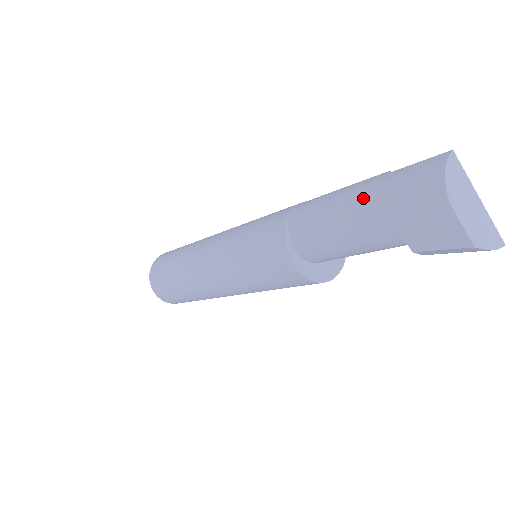
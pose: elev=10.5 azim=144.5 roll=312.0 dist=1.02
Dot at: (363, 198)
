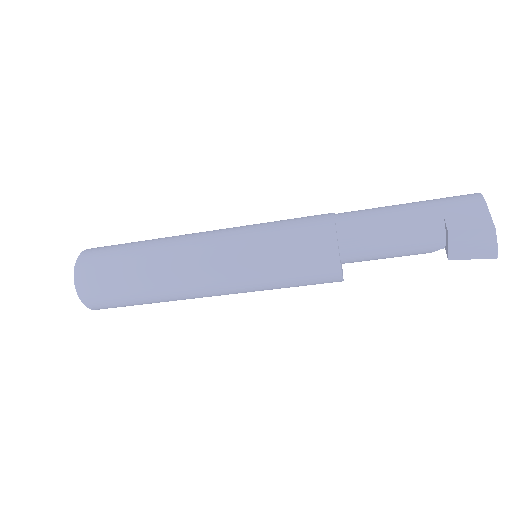
Dot at: (415, 202)
